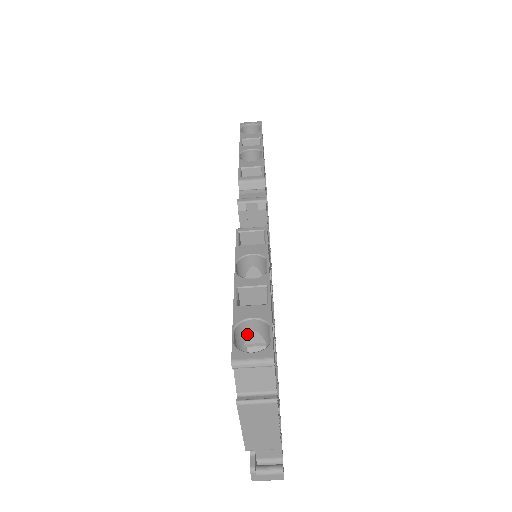
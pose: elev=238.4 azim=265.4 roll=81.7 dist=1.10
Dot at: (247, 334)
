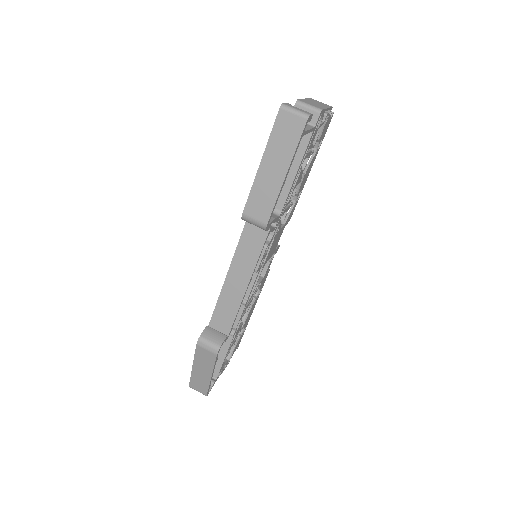
Dot at: occluded
